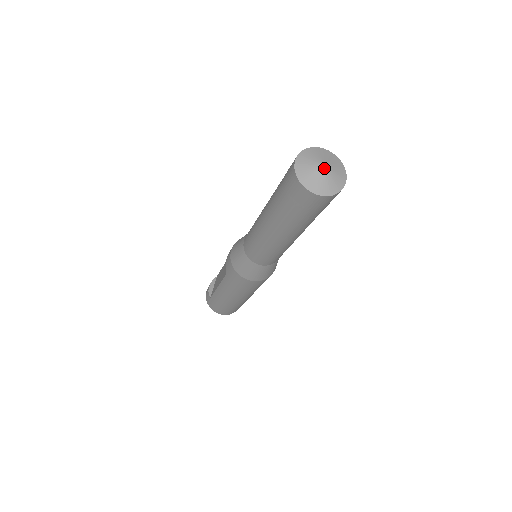
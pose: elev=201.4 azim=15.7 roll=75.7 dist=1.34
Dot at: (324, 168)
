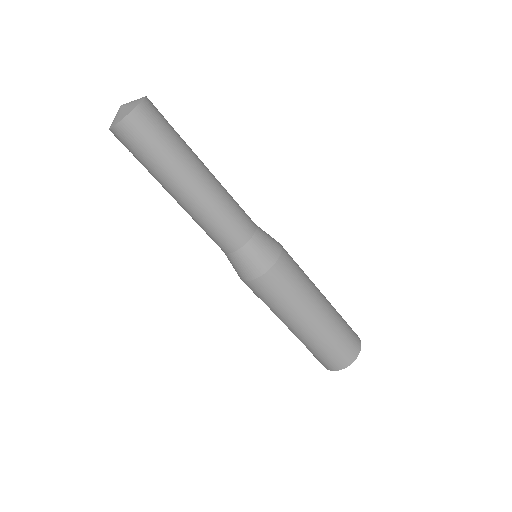
Dot at: (121, 107)
